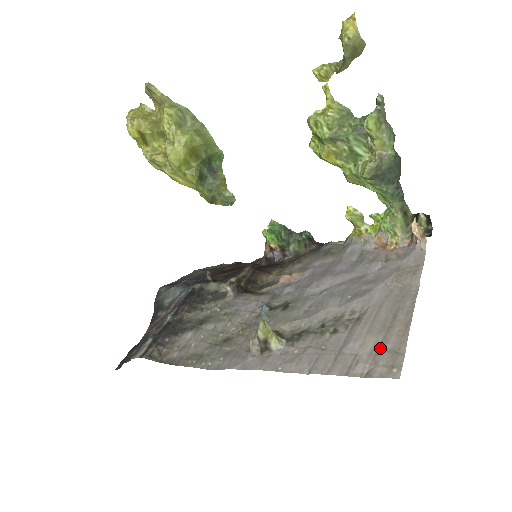
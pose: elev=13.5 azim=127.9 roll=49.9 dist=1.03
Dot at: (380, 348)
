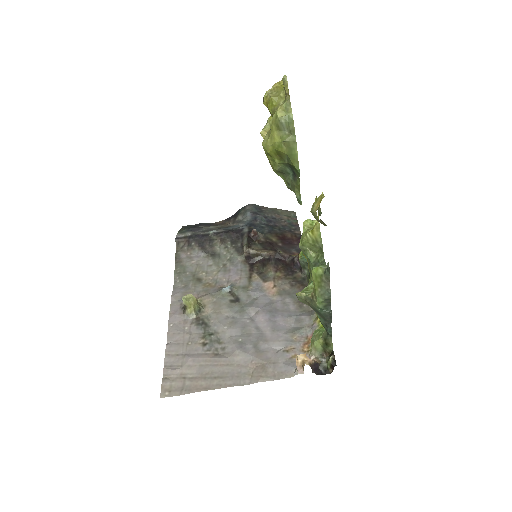
Dot at: (187, 378)
